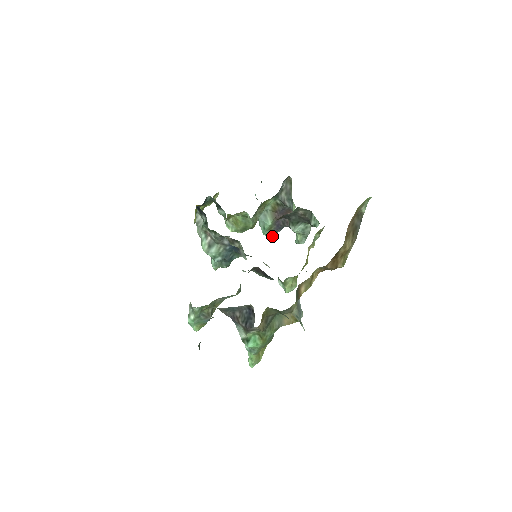
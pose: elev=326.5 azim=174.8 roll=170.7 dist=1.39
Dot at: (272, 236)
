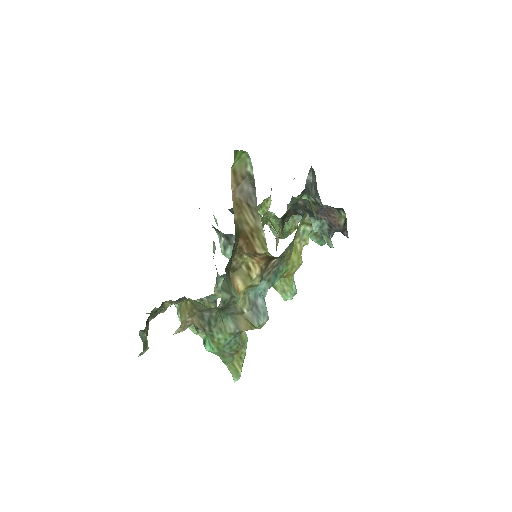
Dot at: (323, 243)
